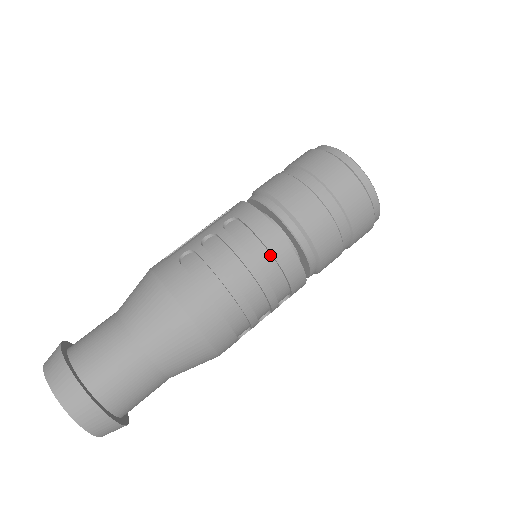
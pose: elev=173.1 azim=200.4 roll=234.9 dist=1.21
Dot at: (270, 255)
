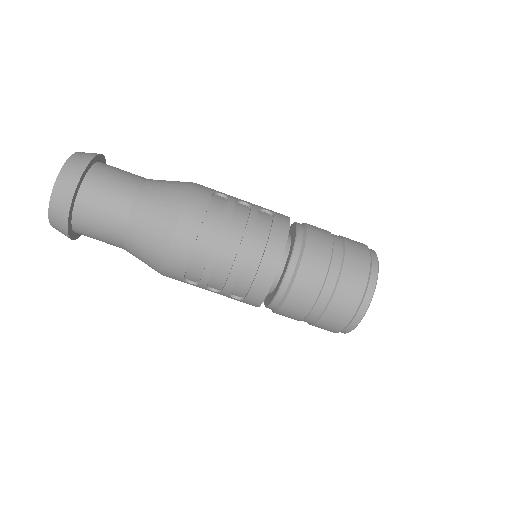
Dot at: (264, 250)
